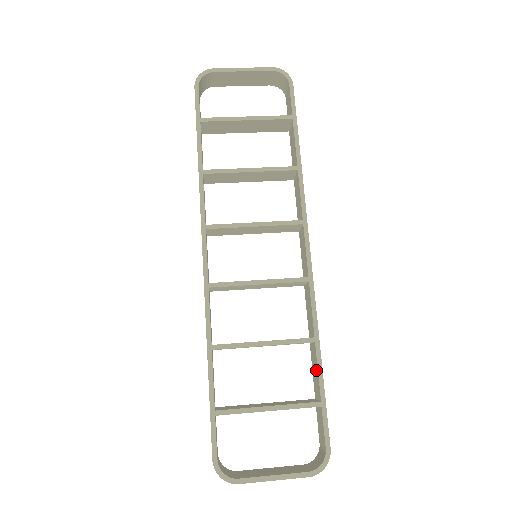
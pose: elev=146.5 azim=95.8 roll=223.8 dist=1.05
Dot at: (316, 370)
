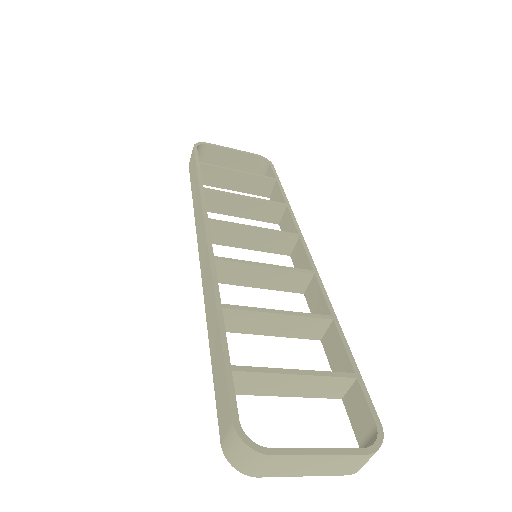
Dot at: (339, 349)
